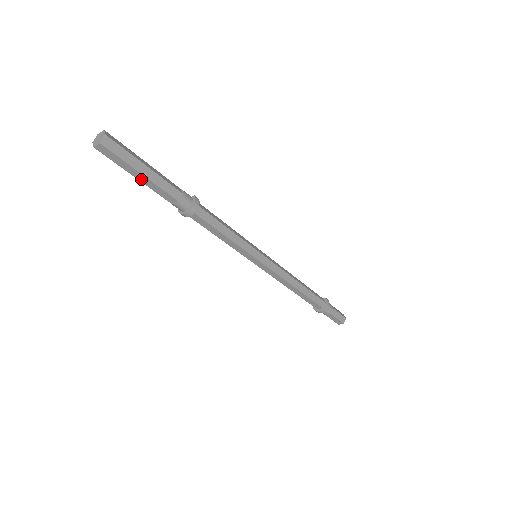
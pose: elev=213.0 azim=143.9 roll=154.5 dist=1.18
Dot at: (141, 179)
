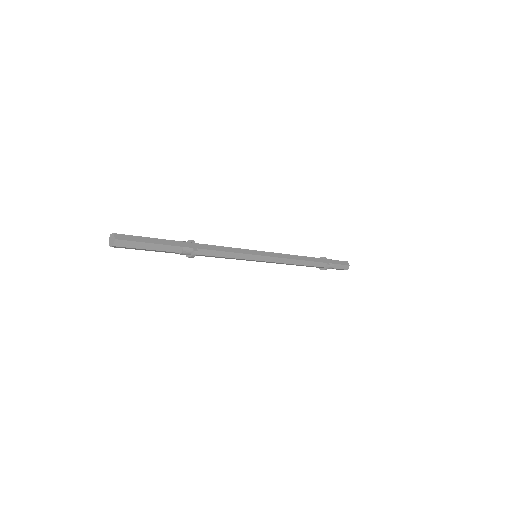
Dot at: occluded
